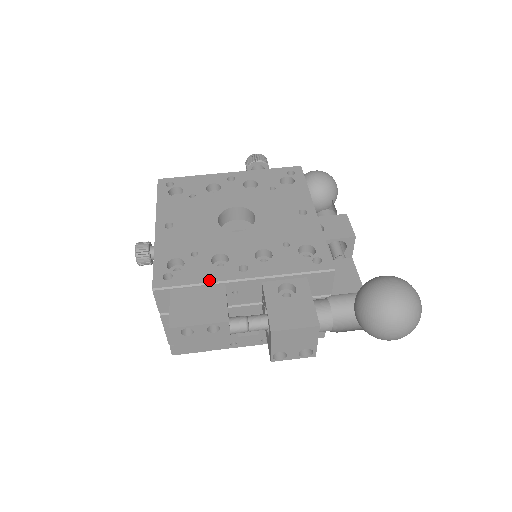
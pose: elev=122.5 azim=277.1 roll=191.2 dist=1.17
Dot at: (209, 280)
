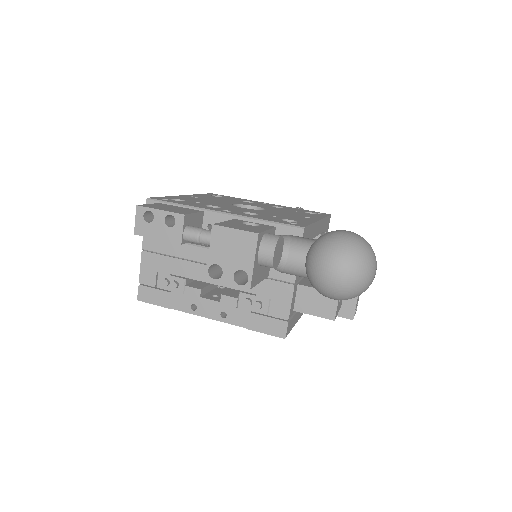
Dot at: (193, 206)
